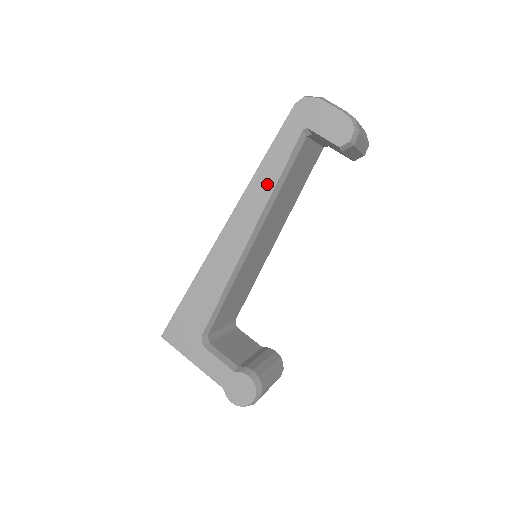
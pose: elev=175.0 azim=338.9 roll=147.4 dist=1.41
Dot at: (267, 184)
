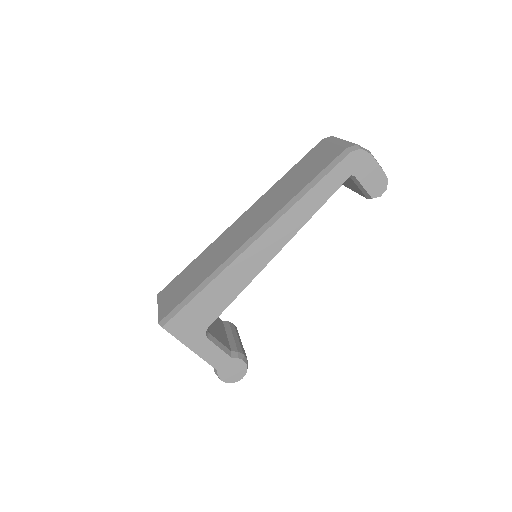
Dot at: (307, 212)
